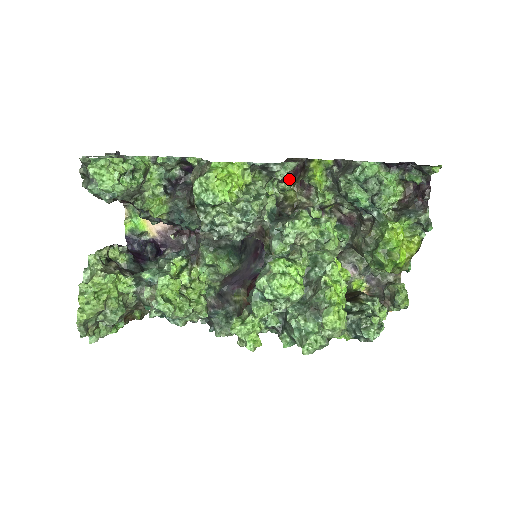
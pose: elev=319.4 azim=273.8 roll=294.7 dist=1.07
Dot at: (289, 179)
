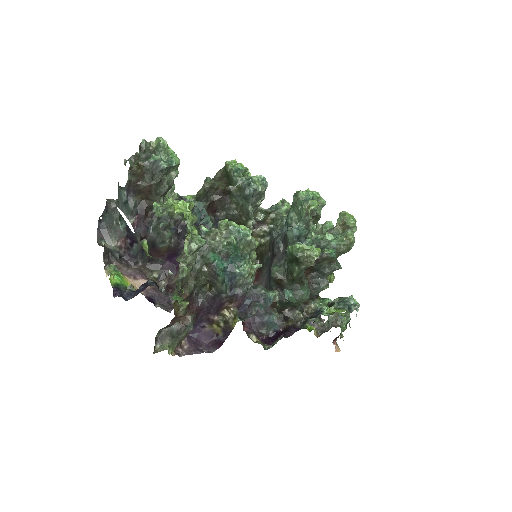
Dot at: occluded
